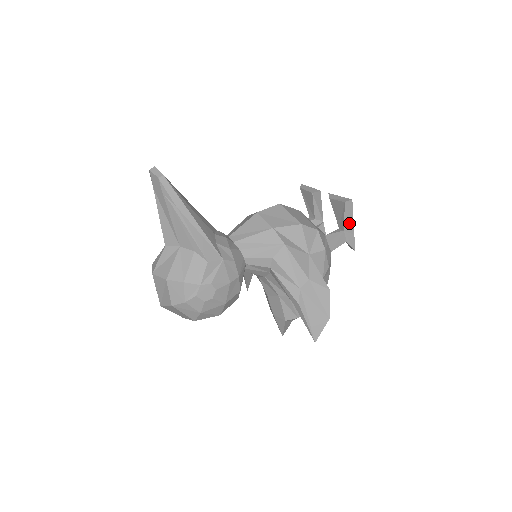
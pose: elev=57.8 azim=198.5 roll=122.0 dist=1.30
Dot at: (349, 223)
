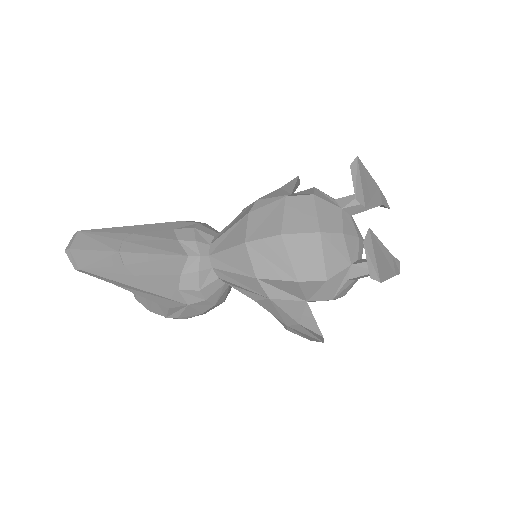
Dot at: occluded
